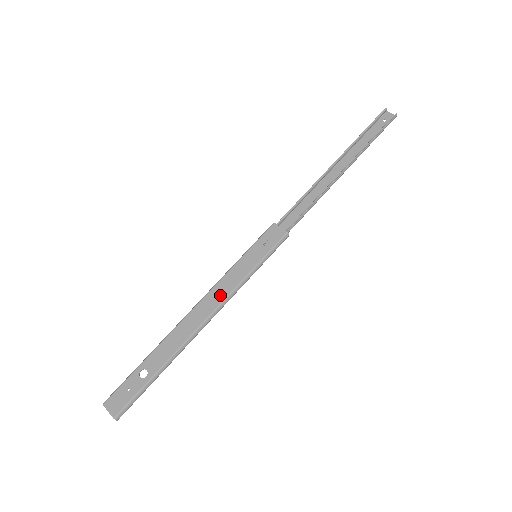
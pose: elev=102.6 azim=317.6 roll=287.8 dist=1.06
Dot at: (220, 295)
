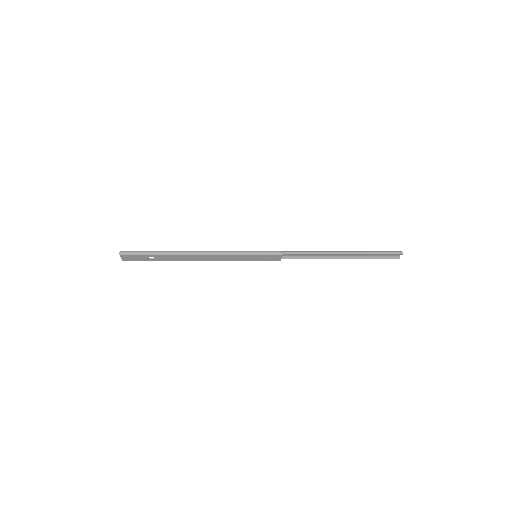
Dot at: (220, 259)
